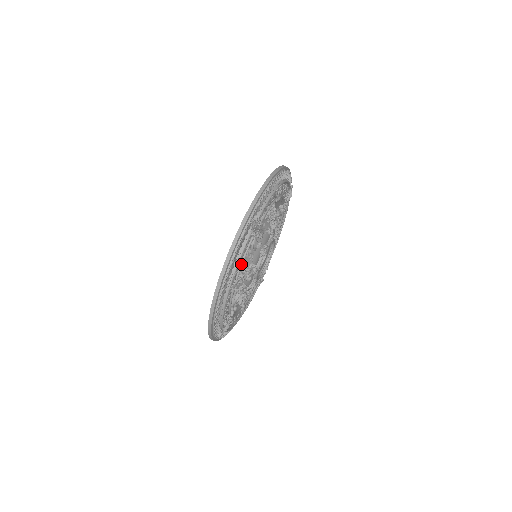
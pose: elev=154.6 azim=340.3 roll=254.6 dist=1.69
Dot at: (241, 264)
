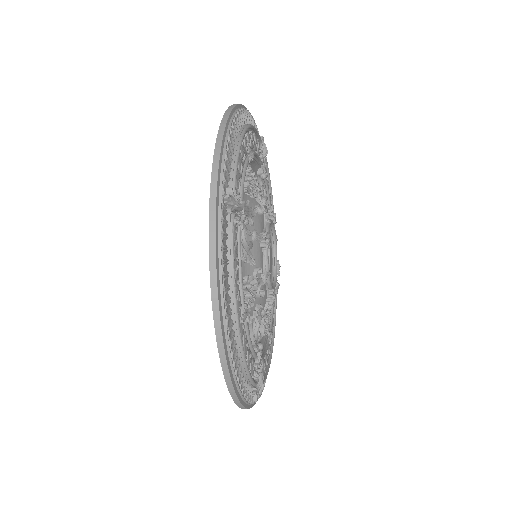
Dot at: (239, 277)
